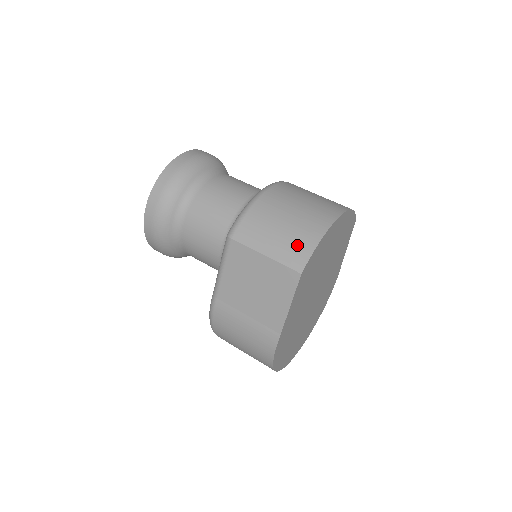
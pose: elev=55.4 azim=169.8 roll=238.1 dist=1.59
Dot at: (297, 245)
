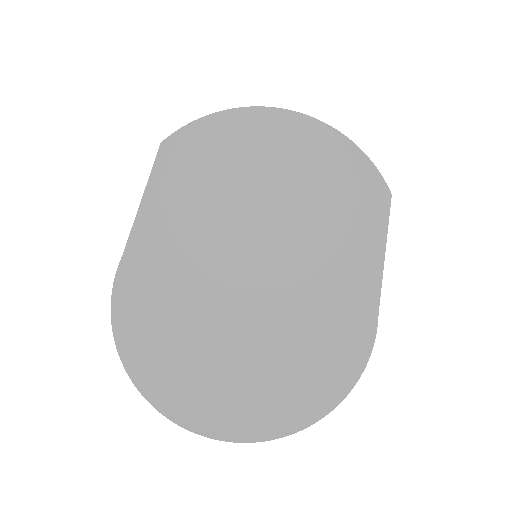
Dot at: occluded
